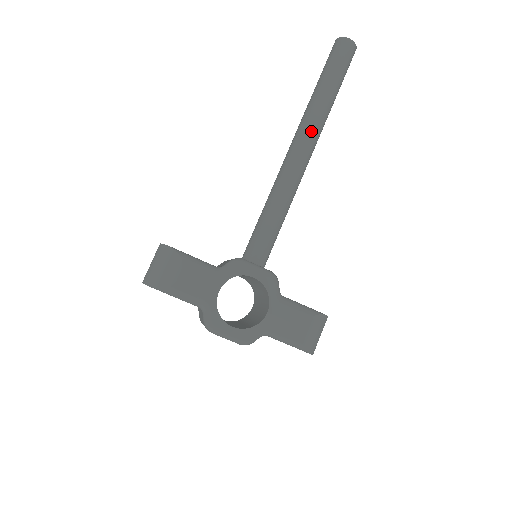
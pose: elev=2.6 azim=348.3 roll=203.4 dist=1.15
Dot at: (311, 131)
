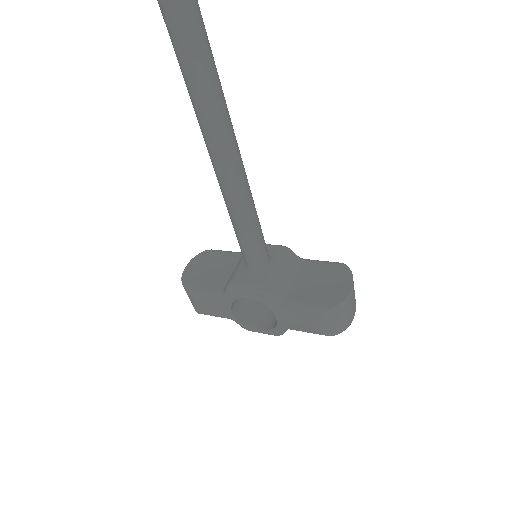
Dot at: (209, 134)
